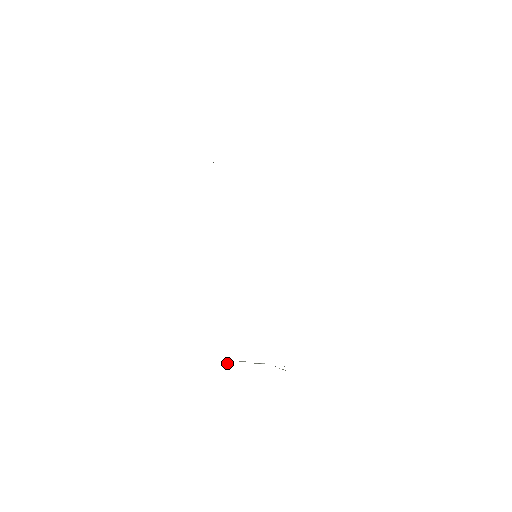
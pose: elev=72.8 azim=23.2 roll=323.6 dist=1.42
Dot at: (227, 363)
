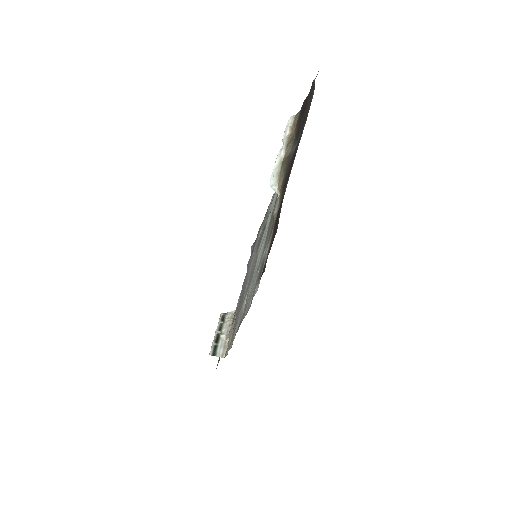
Dot at: (213, 355)
